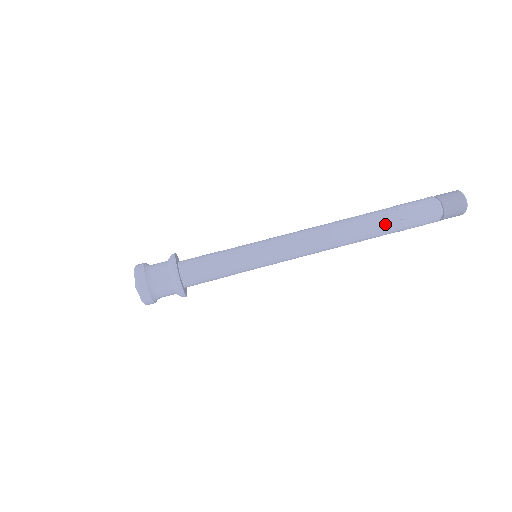
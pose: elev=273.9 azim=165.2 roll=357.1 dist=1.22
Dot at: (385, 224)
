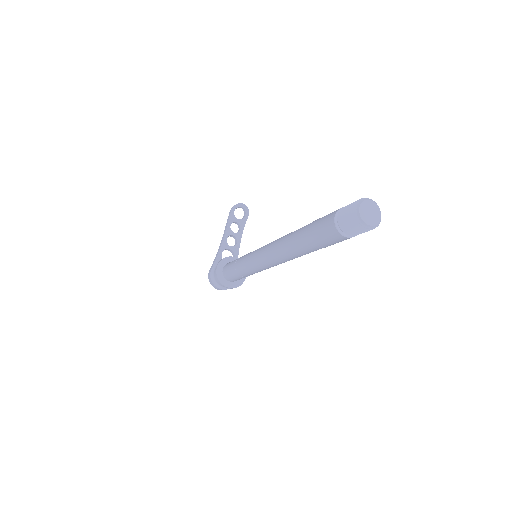
Dot at: (311, 251)
